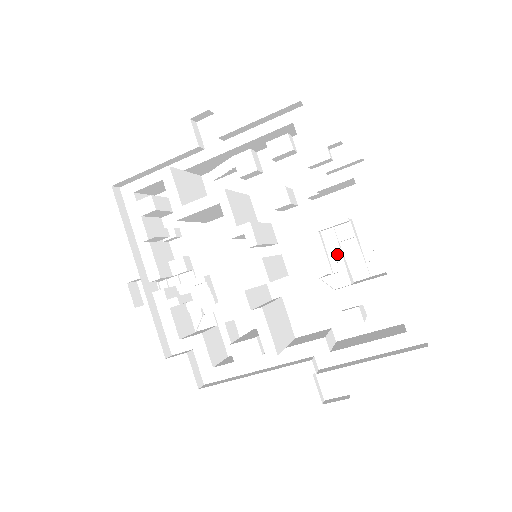
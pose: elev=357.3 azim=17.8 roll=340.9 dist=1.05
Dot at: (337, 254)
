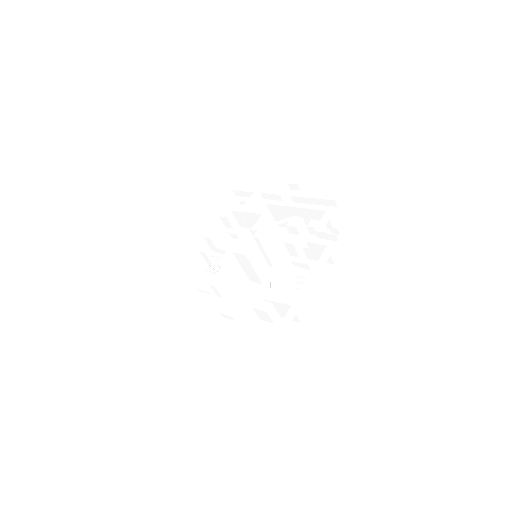
Dot at: (289, 277)
